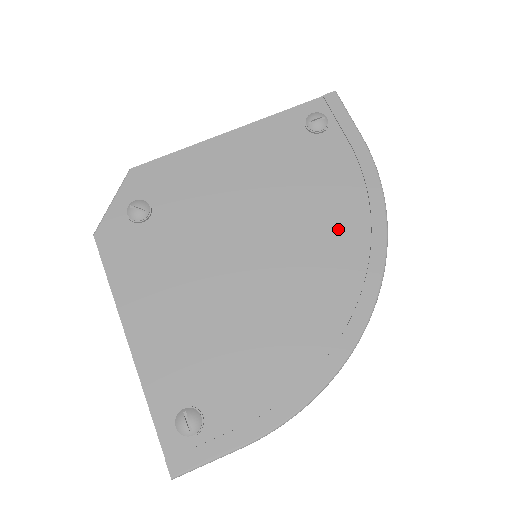
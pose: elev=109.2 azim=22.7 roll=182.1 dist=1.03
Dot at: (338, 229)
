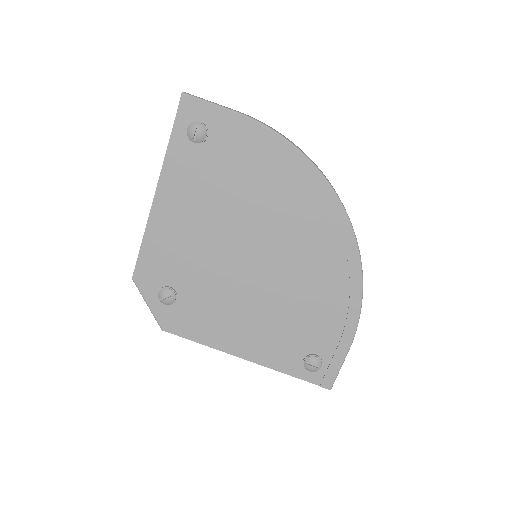
Dot at: (284, 194)
